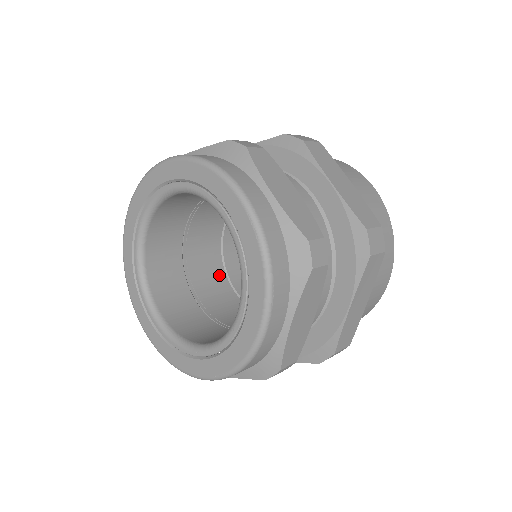
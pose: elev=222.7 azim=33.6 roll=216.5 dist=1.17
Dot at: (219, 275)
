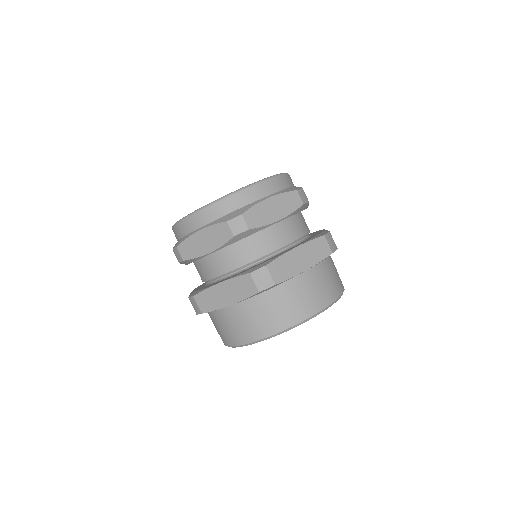
Dot at: occluded
